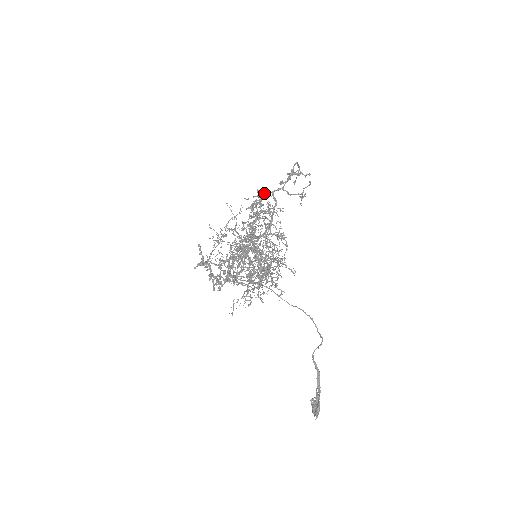
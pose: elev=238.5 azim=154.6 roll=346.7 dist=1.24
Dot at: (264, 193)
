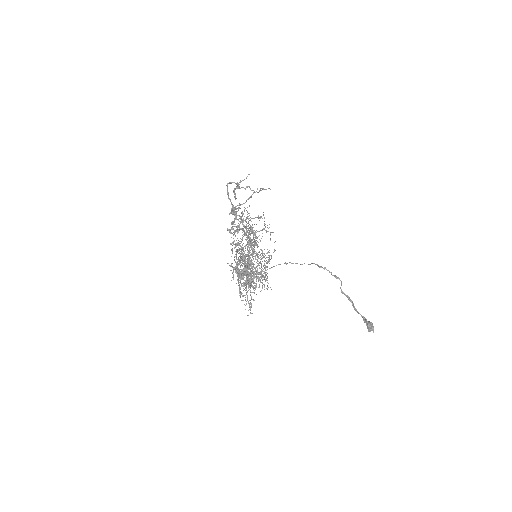
Dot at: (234, 210)
